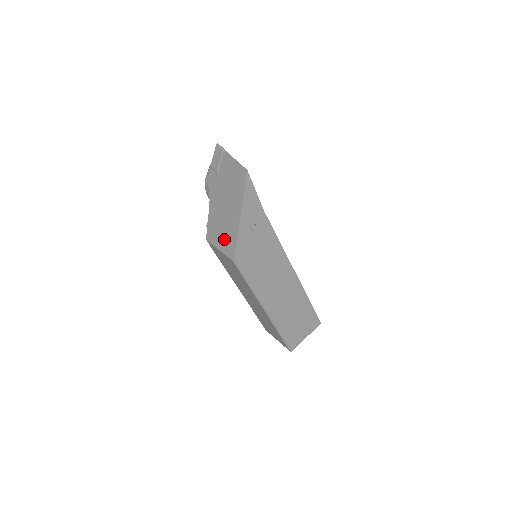
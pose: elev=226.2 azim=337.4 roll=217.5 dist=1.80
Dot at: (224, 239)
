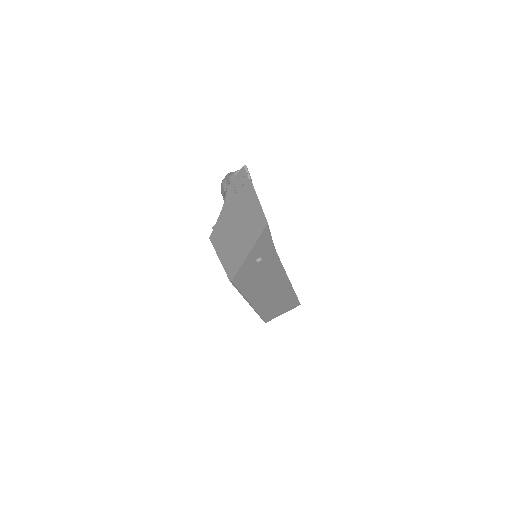
Dot at: (227, 256)
